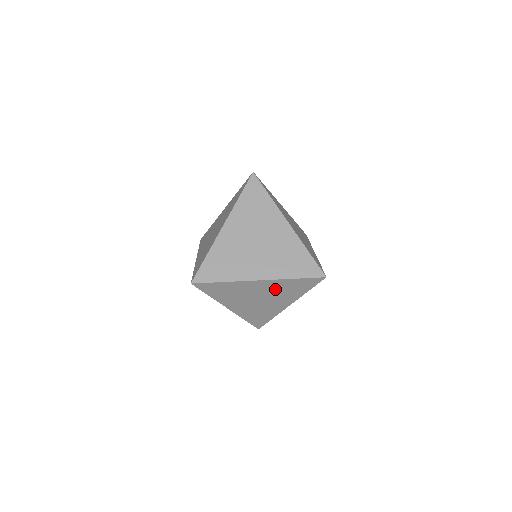
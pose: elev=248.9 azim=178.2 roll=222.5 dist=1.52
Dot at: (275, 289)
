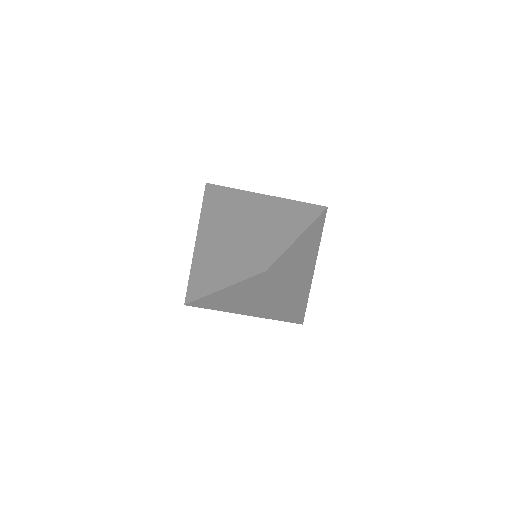
Dot at: (308, 244)
